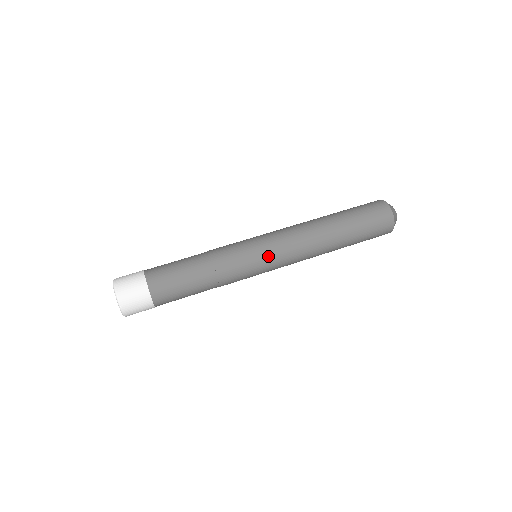
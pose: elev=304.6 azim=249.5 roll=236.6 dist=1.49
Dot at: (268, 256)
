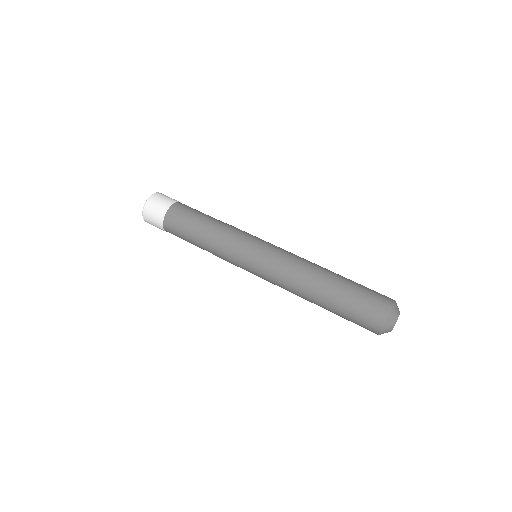
Dot at: (260, 253)
